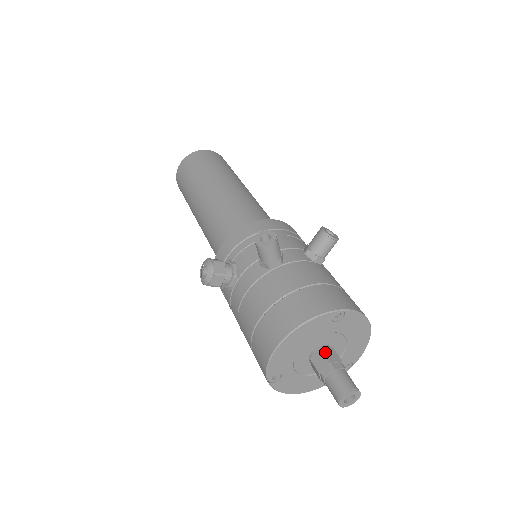
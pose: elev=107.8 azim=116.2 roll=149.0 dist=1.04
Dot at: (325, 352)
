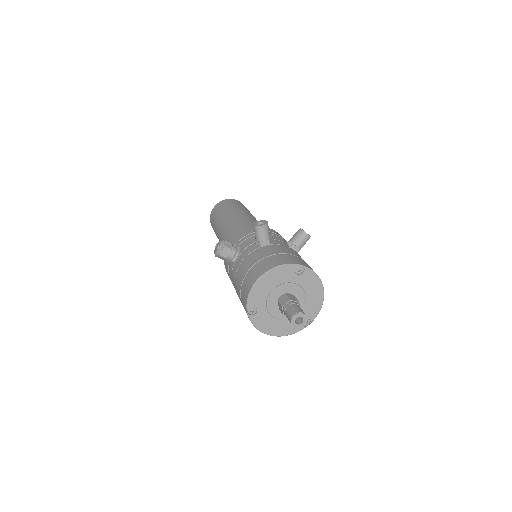
Dot at: (289, 296)
